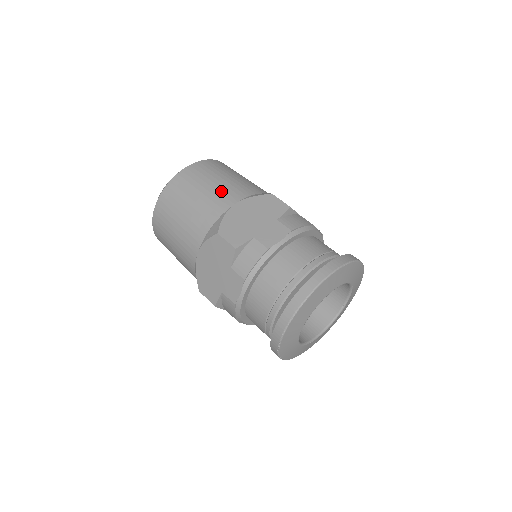
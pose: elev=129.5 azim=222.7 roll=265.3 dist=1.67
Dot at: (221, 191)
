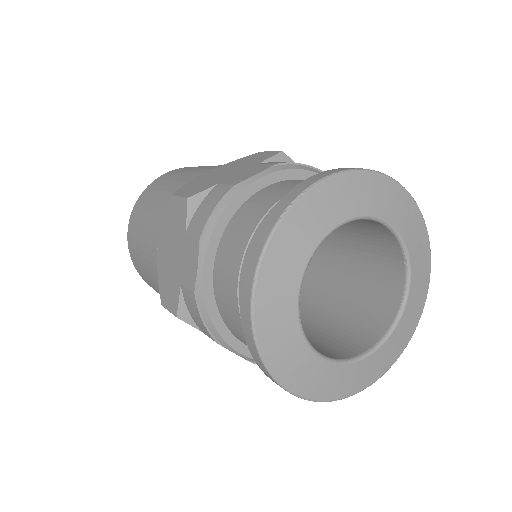
Dot at: occluded
